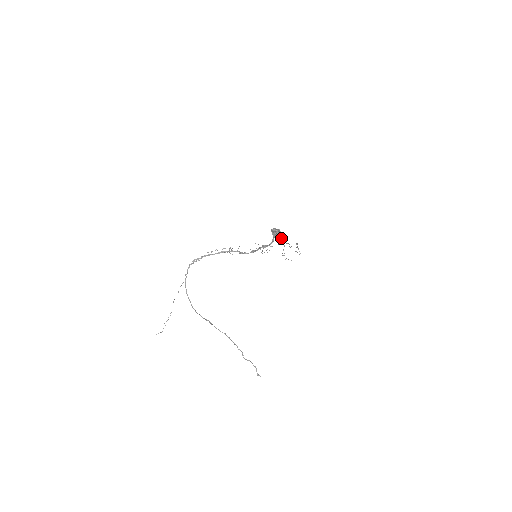
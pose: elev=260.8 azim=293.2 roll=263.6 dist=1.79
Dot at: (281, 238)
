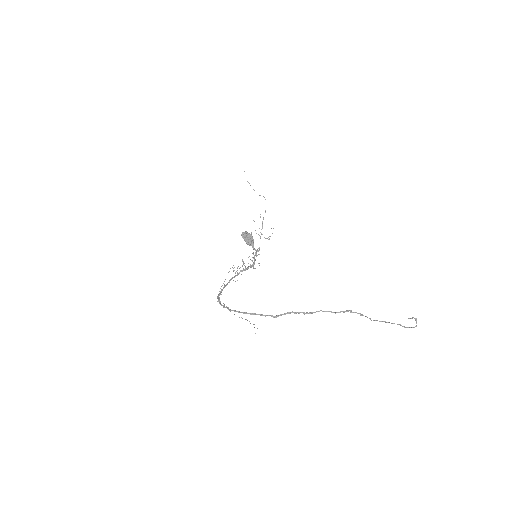
Dot at: occluded
